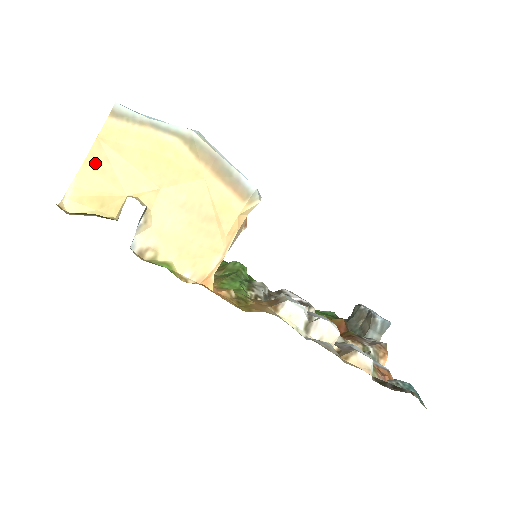
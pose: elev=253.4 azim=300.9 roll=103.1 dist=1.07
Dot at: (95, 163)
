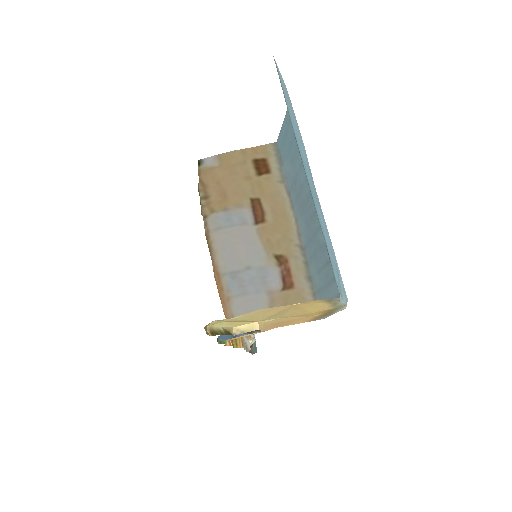
Dot at: (268, 311)
